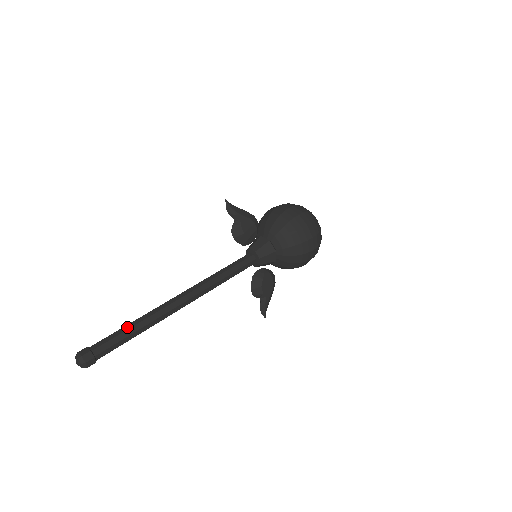
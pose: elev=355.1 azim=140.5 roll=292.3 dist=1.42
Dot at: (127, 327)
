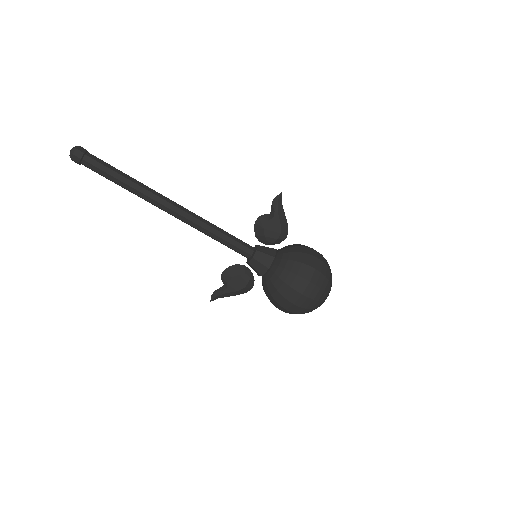
Dot at: (121, 172)
